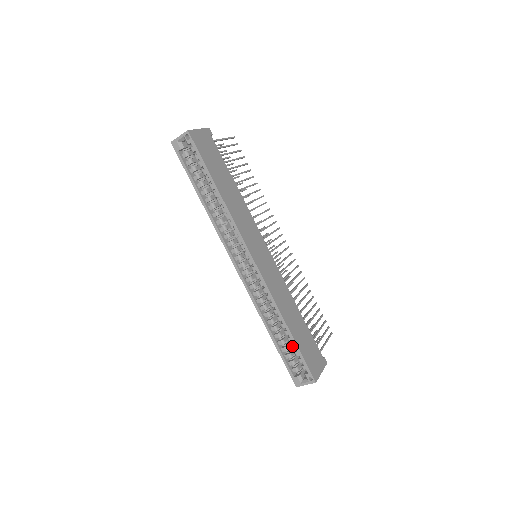
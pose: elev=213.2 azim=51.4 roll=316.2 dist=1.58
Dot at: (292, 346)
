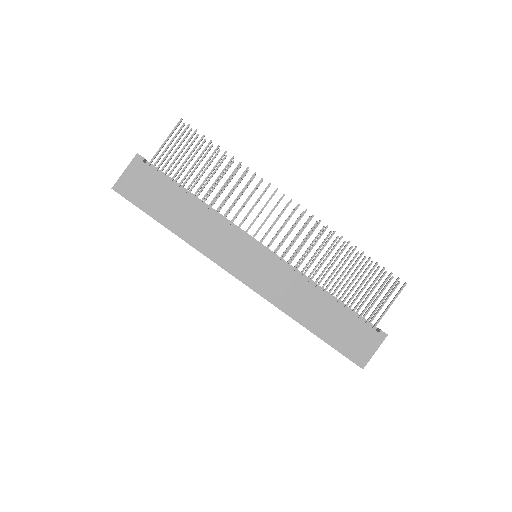
Dot at: occluded
